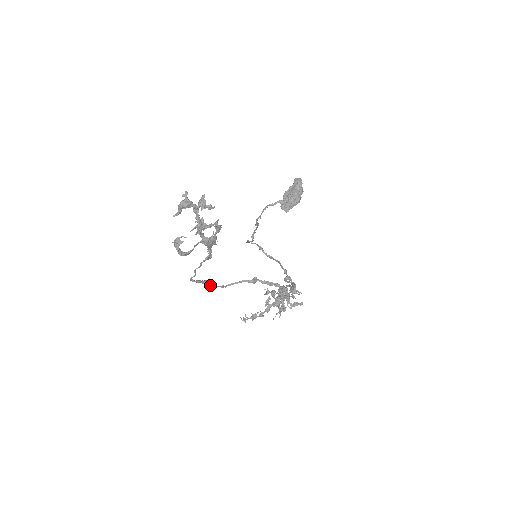
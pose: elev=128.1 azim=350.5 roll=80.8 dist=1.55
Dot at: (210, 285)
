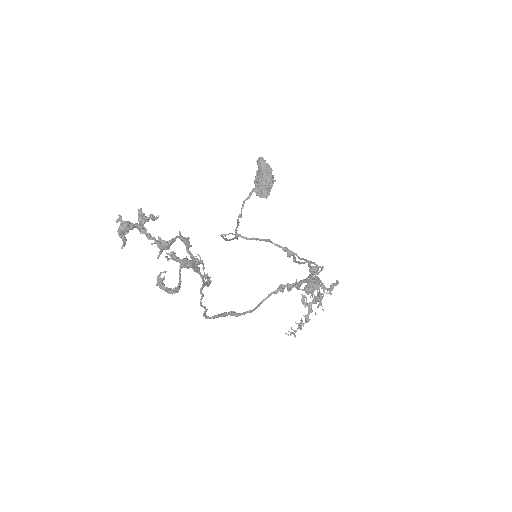
Dot at: (234, 315)
